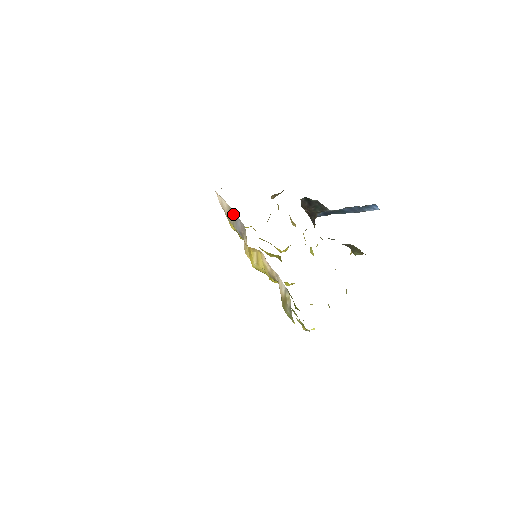
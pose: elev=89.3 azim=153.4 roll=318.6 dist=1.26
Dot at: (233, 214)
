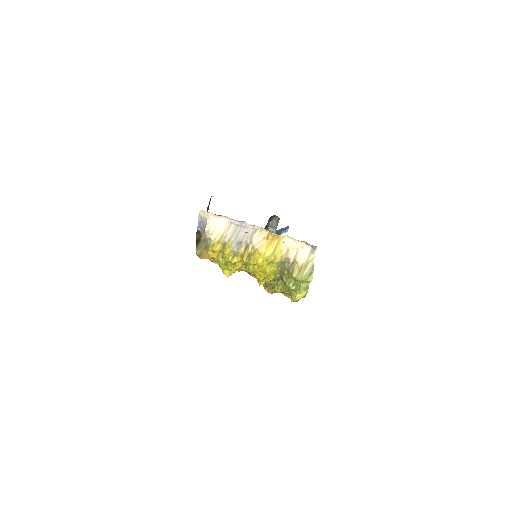
Dot at: (234, 228)
